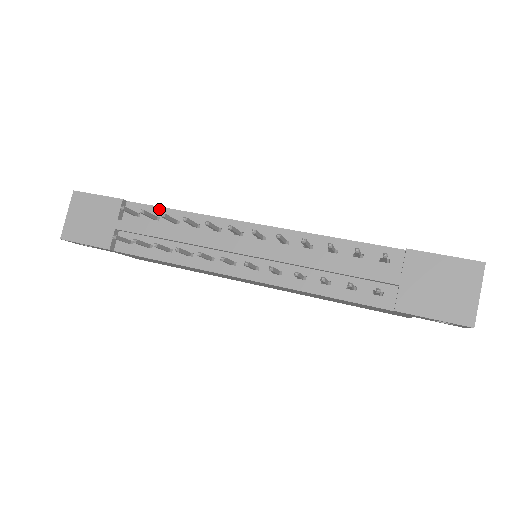
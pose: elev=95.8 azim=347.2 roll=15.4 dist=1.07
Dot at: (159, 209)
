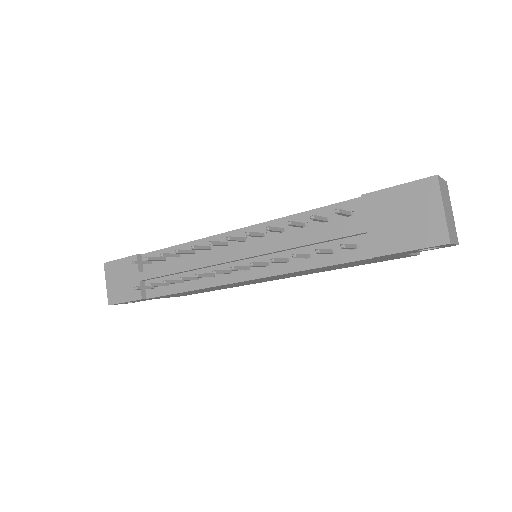
Dot at: (165, 250)
